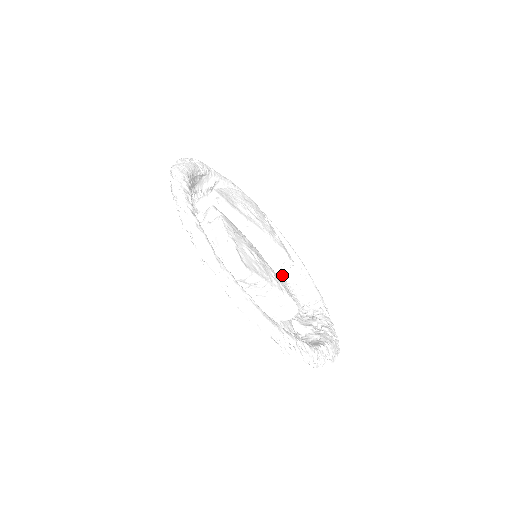
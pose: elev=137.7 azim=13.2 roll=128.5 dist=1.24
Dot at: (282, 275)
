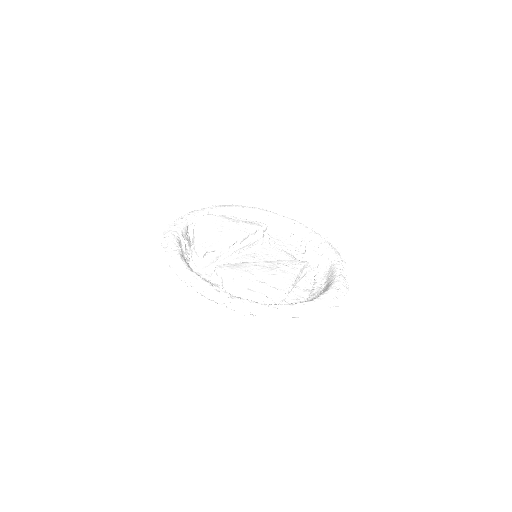
Dot at: (267, 239)
